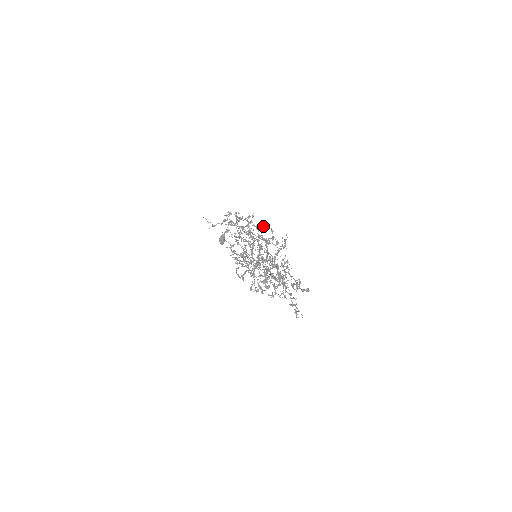
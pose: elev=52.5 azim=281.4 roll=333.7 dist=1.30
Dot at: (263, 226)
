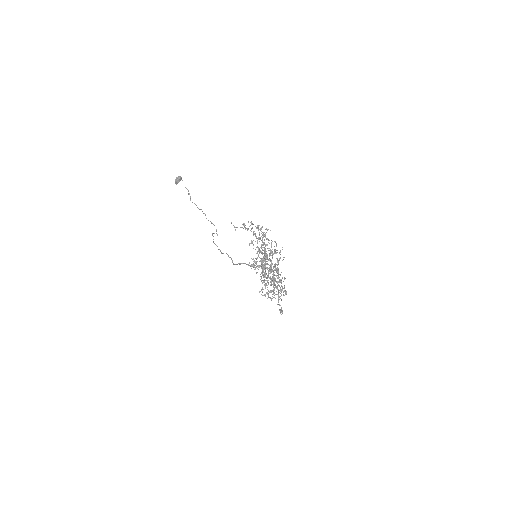
Dot at: occluded
